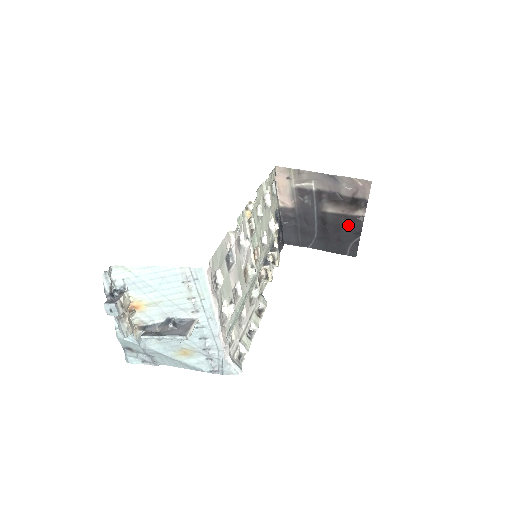
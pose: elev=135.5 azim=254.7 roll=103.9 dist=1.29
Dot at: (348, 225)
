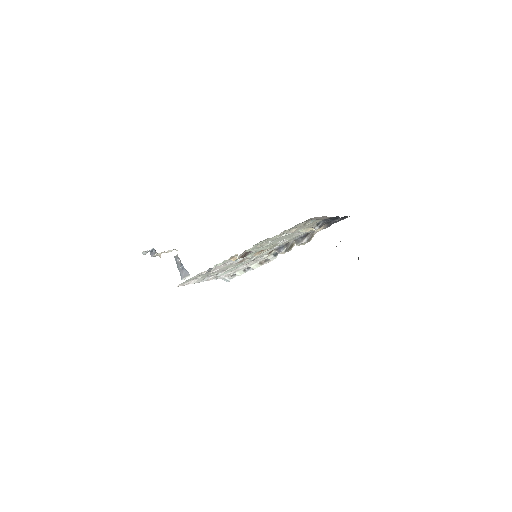
Dot at: occluded
